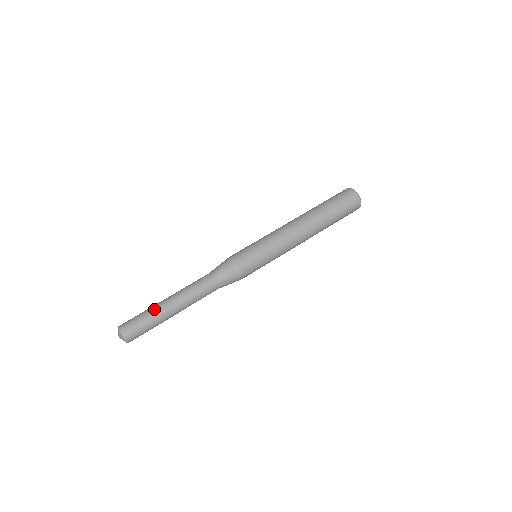
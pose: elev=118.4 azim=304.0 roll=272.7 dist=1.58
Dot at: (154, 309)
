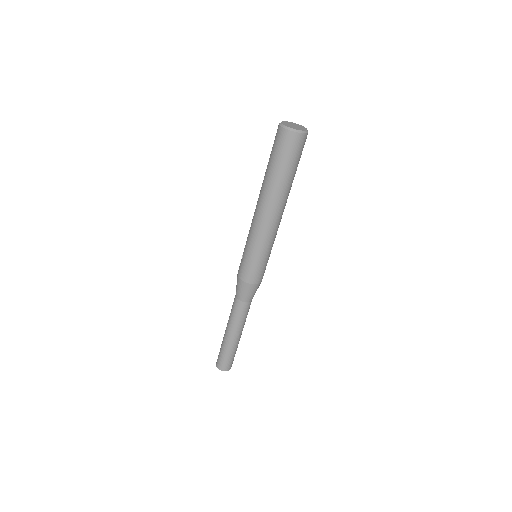
Dot at: (230, 348)
